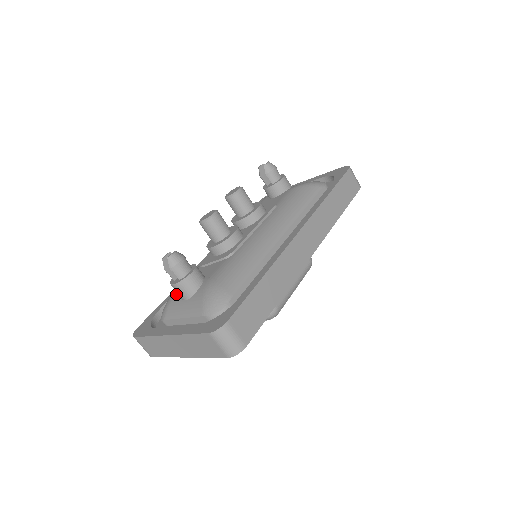
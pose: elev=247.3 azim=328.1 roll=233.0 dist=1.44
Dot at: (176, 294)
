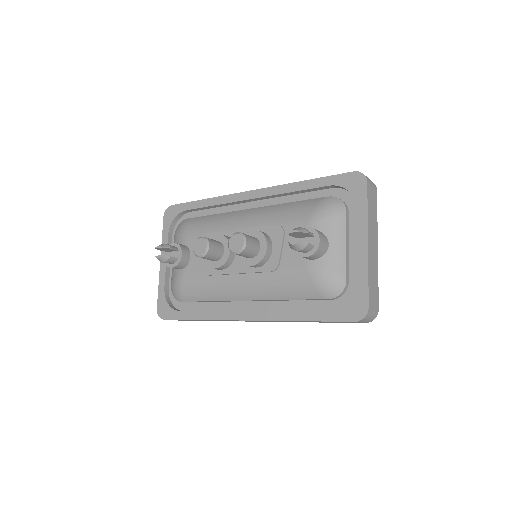
Dot at: (179, 240)
